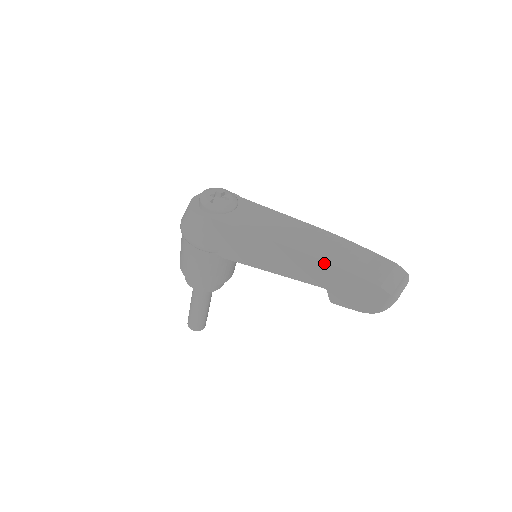
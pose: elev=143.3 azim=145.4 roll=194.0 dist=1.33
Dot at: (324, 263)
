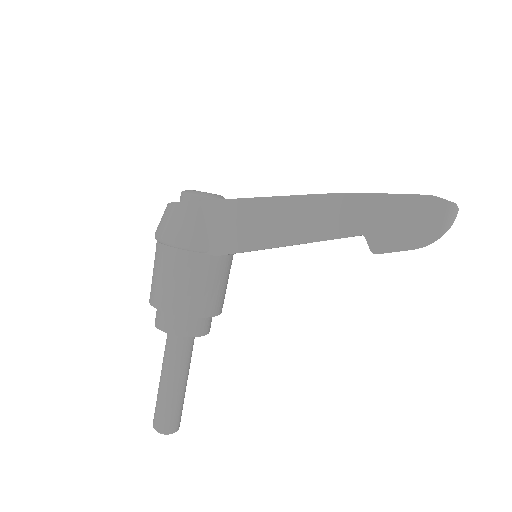
Dot at: (355, 196)
